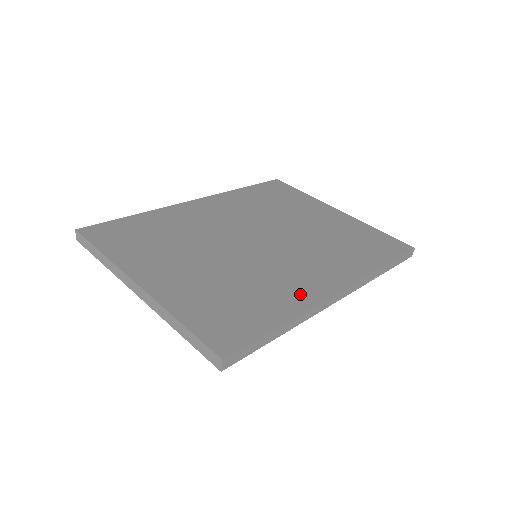
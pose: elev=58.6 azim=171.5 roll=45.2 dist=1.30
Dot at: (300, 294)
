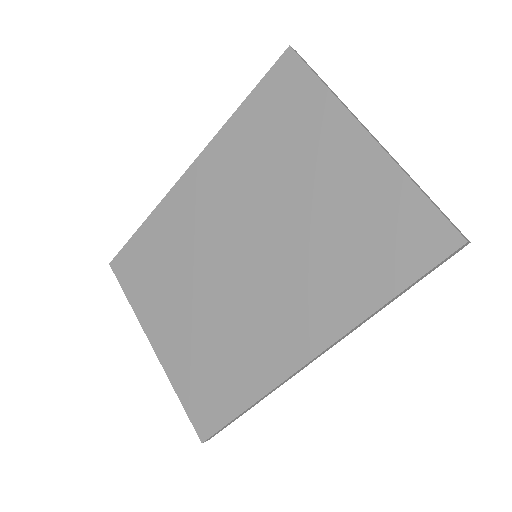
Dot at: (268, 365)
